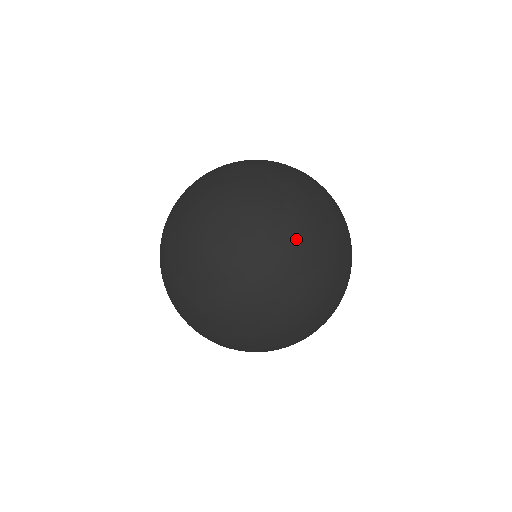
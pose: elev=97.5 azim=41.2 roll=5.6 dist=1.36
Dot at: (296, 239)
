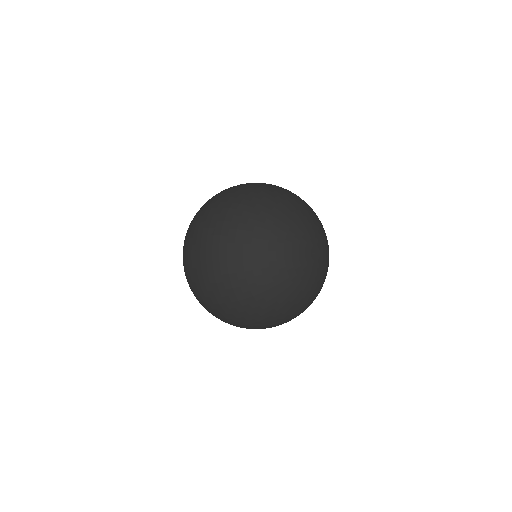
Dot at: (321, 280)
